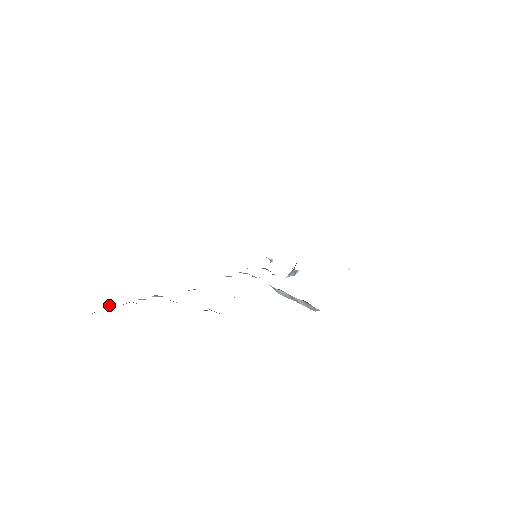
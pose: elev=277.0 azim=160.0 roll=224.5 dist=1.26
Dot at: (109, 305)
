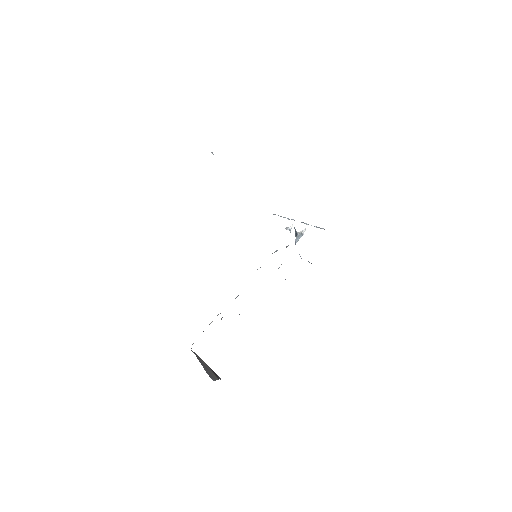
Dot at: occluded
